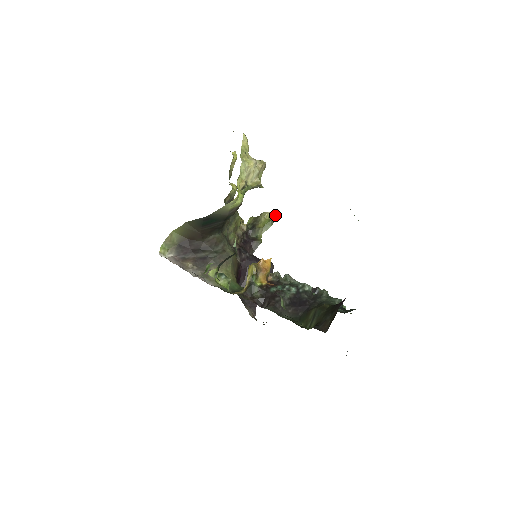
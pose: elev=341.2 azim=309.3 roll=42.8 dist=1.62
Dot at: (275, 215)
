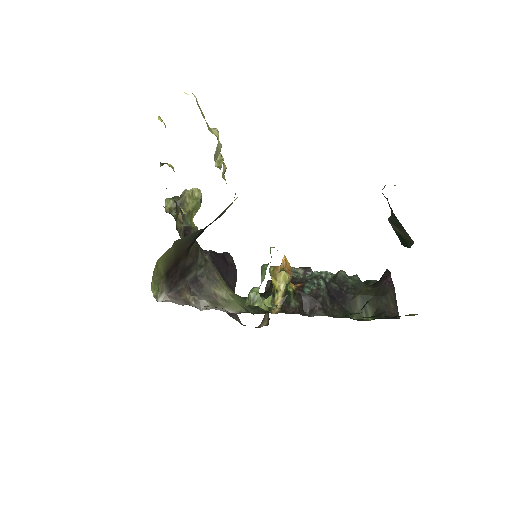
Dot at: (199, 191)
